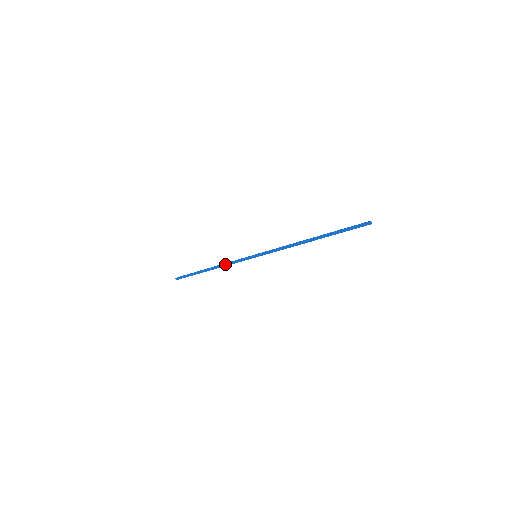
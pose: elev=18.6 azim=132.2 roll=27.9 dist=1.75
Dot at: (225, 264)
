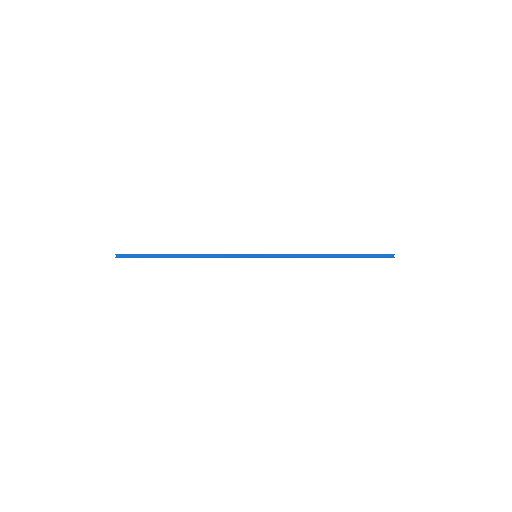
Dot at: occluded
